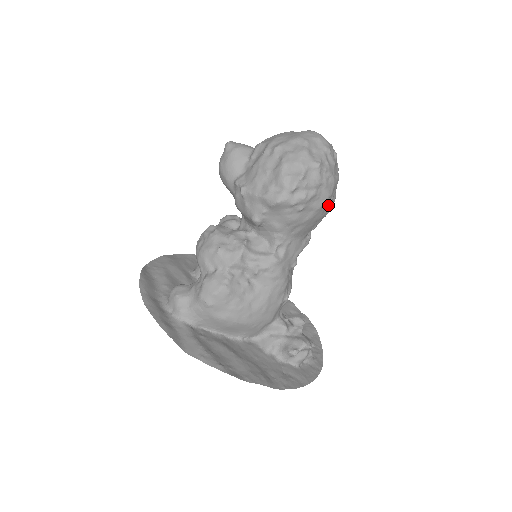
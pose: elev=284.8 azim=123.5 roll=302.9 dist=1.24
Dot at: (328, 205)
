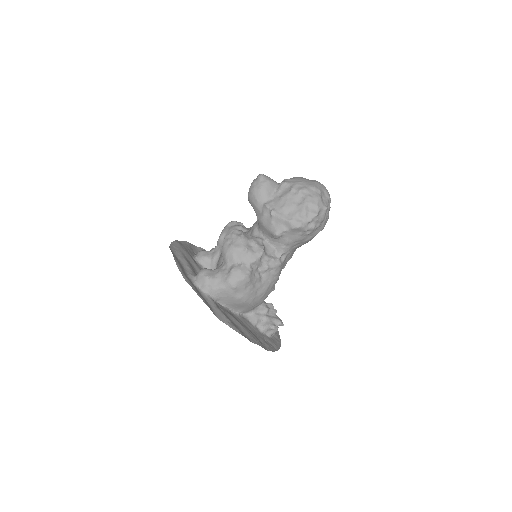
Dot at: occluded
